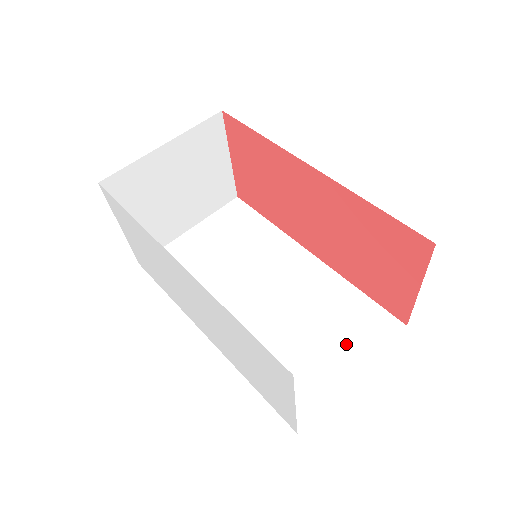
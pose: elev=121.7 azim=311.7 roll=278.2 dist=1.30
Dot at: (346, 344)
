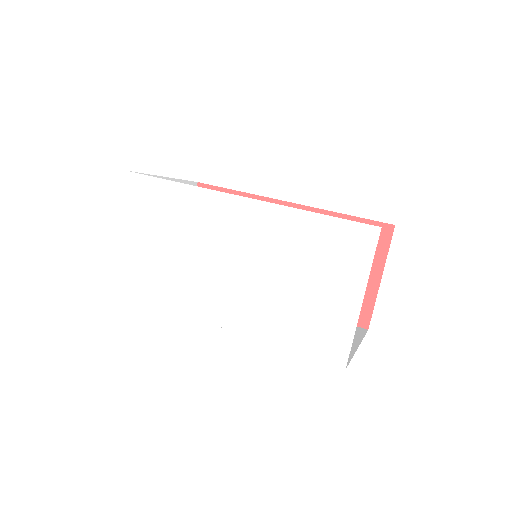
Dot at: occluded
